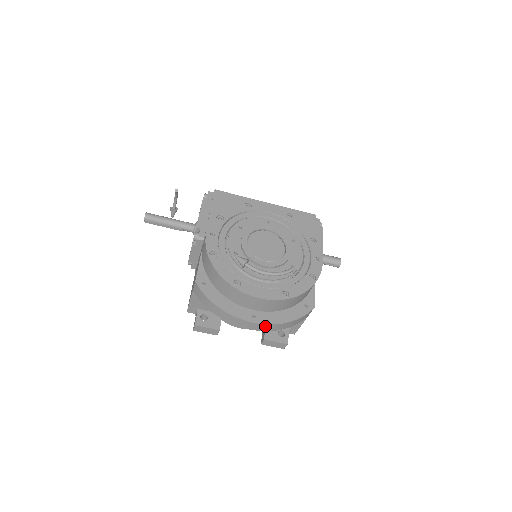
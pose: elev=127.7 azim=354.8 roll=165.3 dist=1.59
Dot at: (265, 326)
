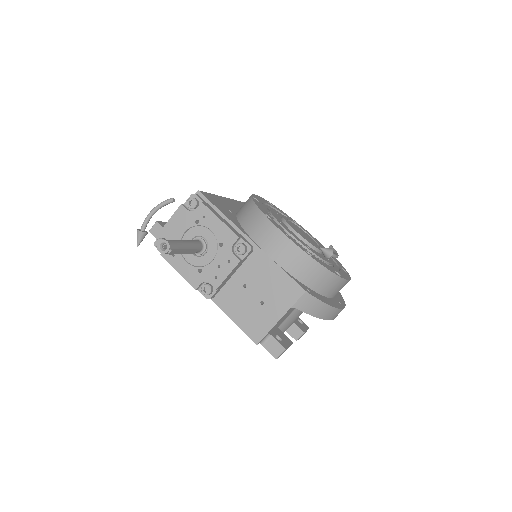
Dot at: occluded
